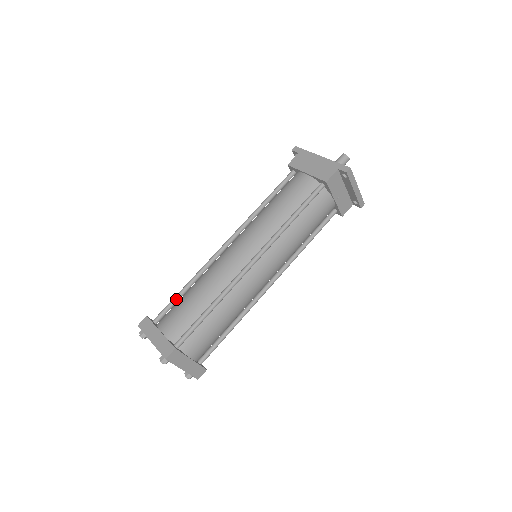
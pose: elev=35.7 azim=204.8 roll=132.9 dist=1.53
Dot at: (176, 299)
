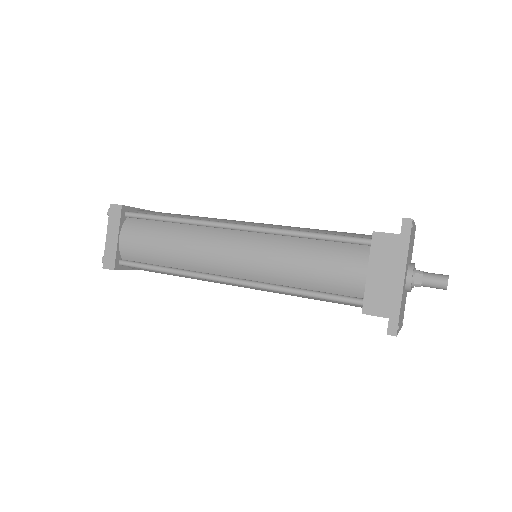
Dot at: (155, 219)
